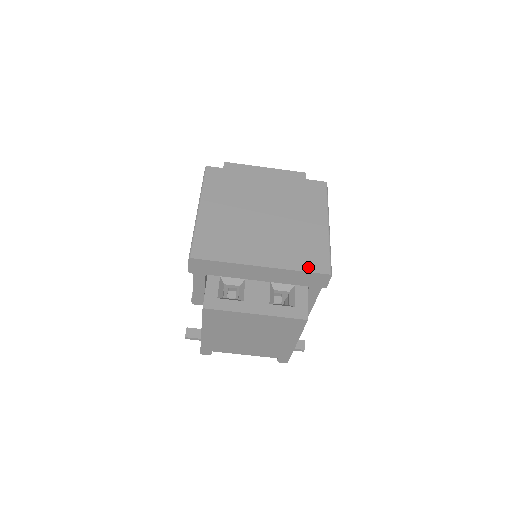
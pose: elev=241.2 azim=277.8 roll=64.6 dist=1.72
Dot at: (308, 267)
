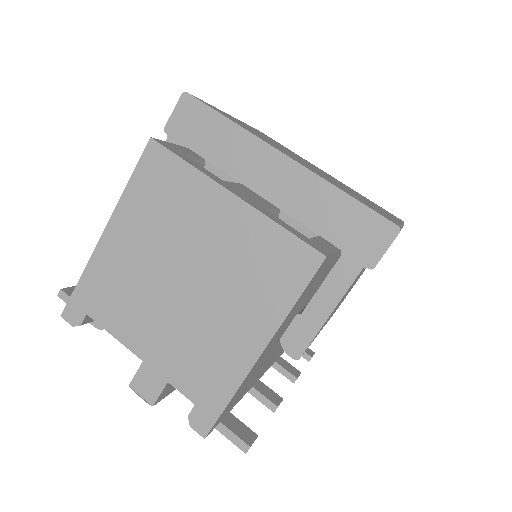
Dot at: (362, 202)
